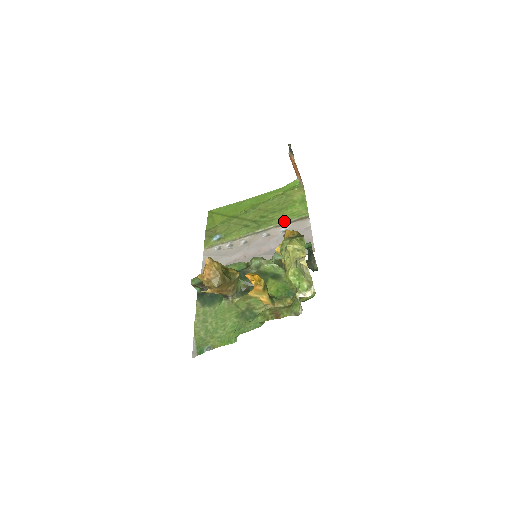
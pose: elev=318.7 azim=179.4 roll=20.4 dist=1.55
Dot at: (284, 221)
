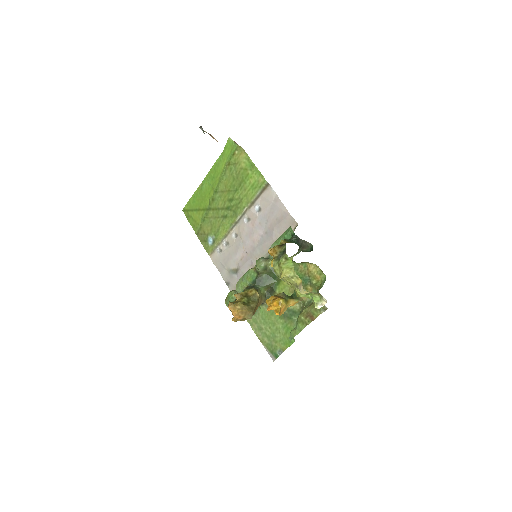
Dot at: (251, 199)
